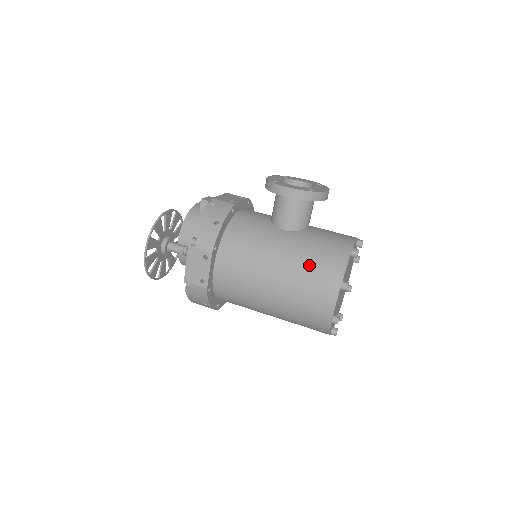
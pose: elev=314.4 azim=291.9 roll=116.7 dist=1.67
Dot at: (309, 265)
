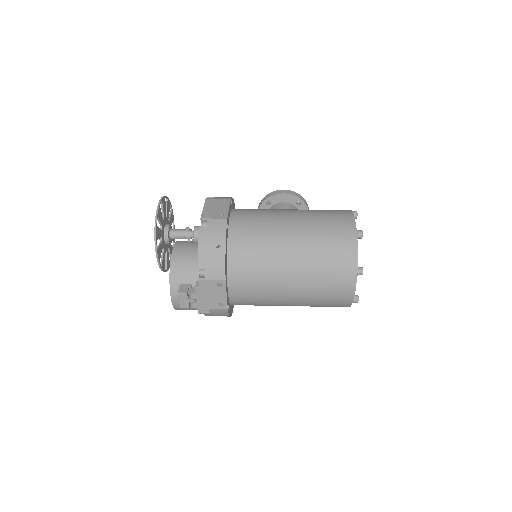
Dot at: occluded
